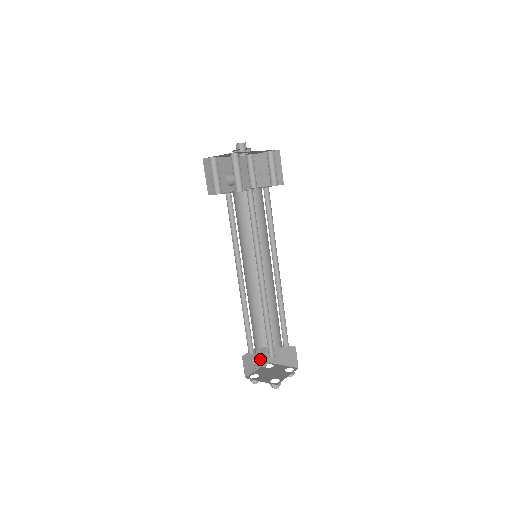
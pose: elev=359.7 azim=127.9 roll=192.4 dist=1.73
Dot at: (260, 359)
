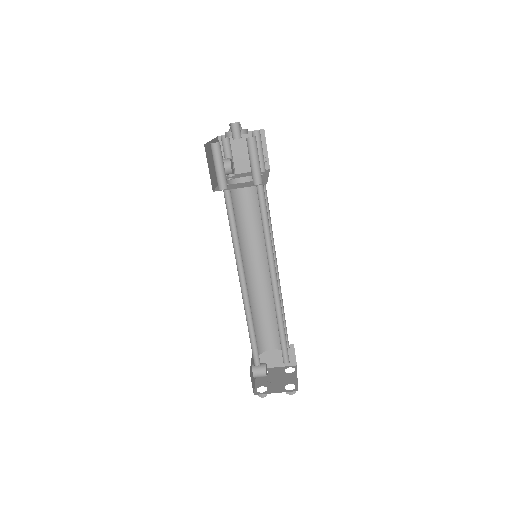
Dot at: (264, 369)
